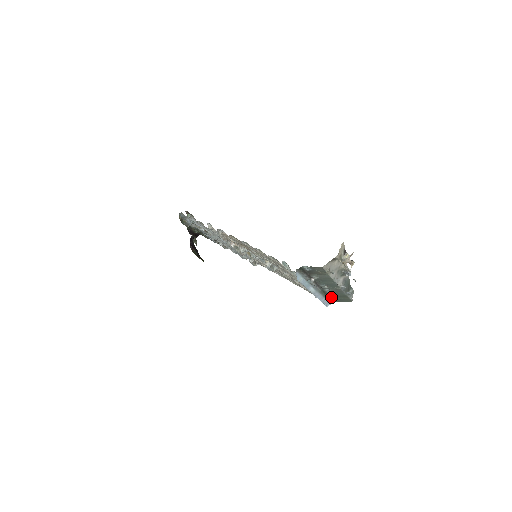
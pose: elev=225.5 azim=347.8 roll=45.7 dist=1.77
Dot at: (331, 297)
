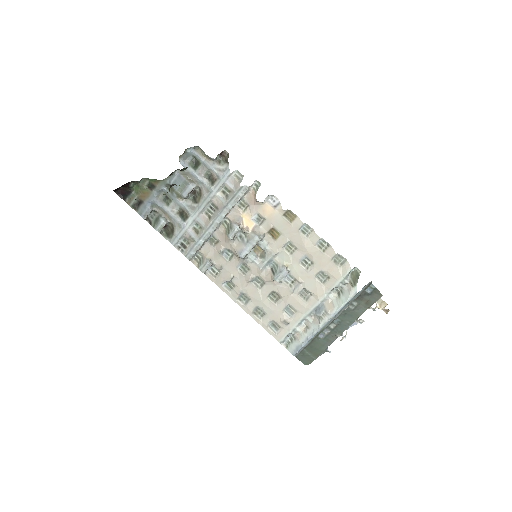
Dot at: (305, 346)
